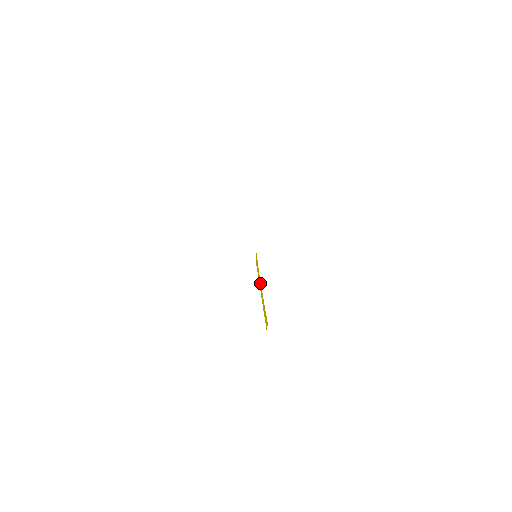
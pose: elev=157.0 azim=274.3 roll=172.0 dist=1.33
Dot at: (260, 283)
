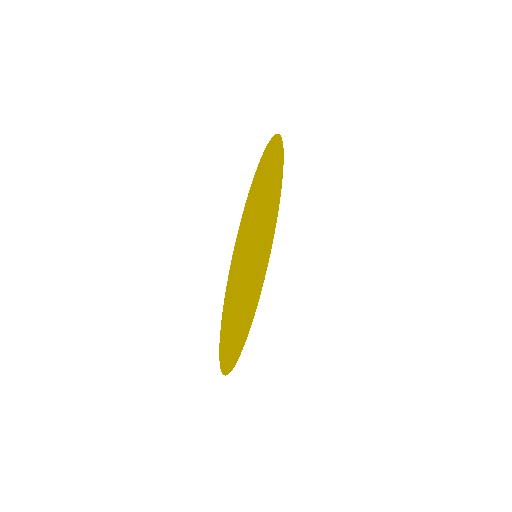
Dot at: (244, 269)
